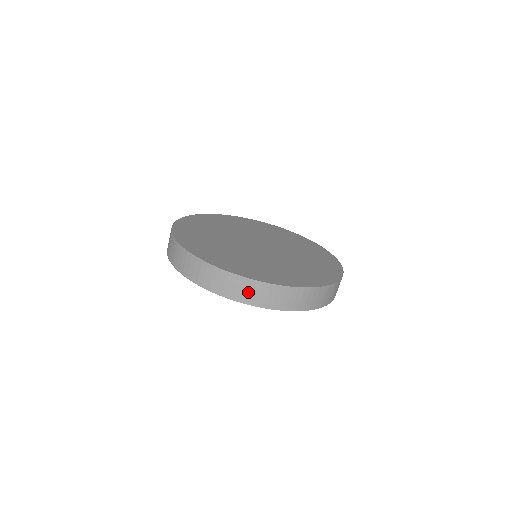
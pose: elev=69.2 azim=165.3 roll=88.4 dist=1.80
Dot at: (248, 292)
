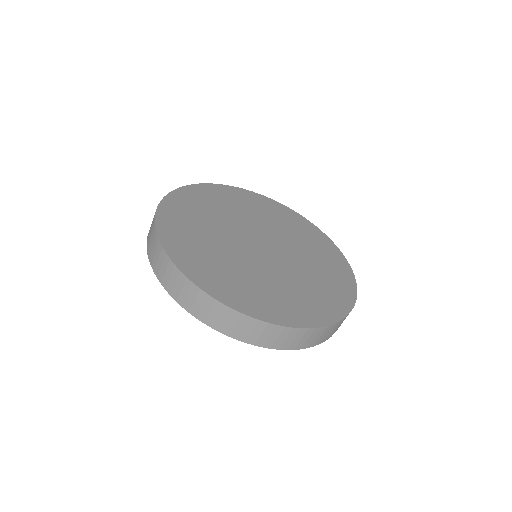
Dot at: (332, 332)
